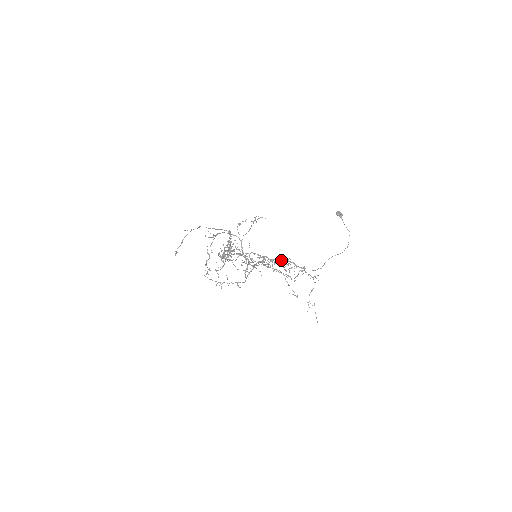
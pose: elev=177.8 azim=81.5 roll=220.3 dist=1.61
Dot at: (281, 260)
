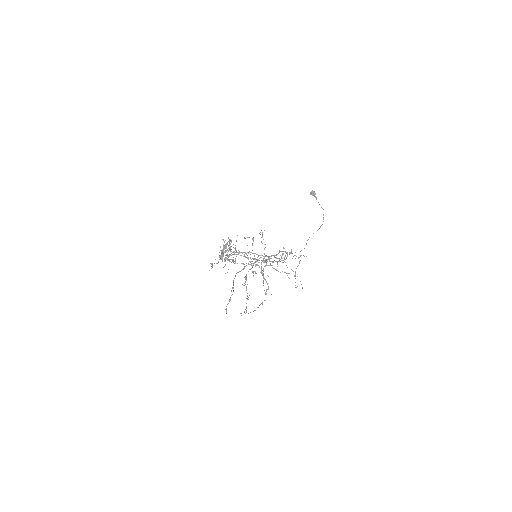
Dot at: (277, 254)
